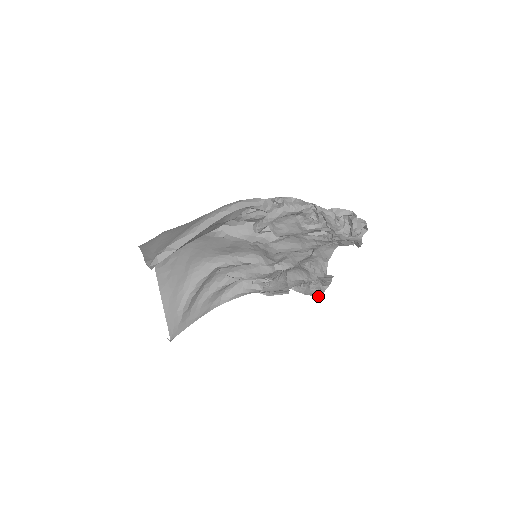
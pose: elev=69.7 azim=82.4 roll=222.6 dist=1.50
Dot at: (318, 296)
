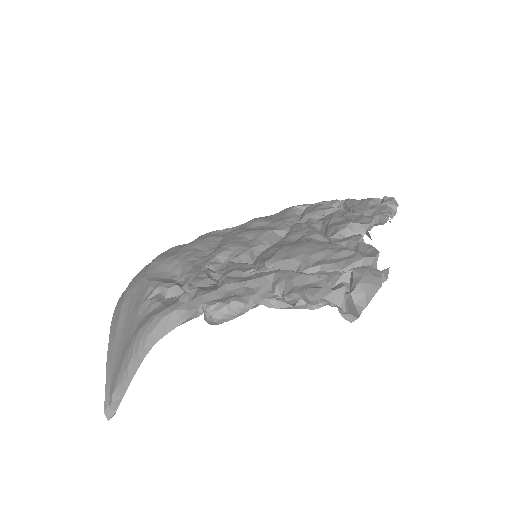
Dot at: (384, 223)
